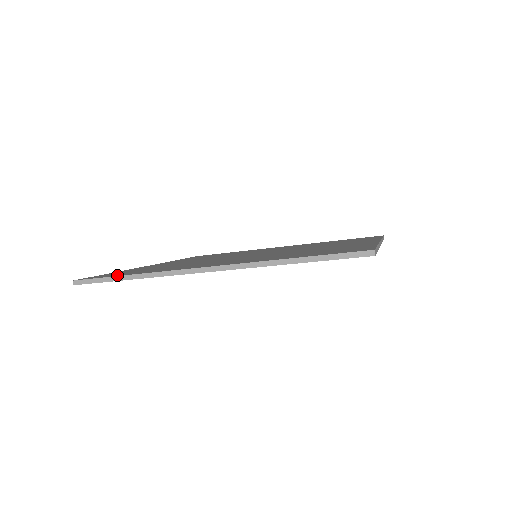
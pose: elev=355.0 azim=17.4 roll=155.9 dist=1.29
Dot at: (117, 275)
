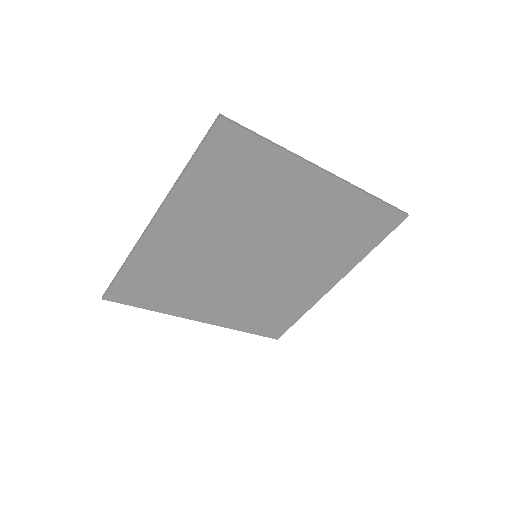
Dot at: (122, 275)
